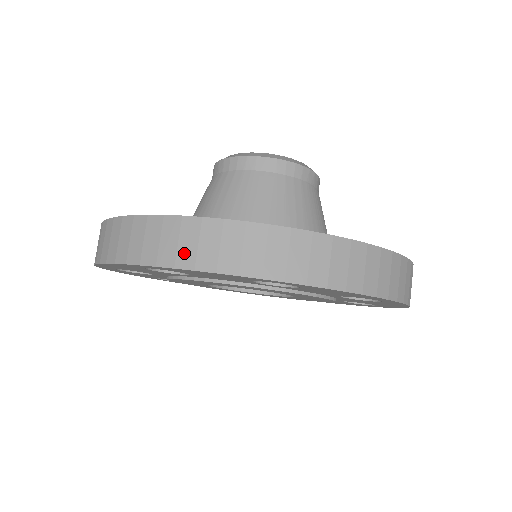
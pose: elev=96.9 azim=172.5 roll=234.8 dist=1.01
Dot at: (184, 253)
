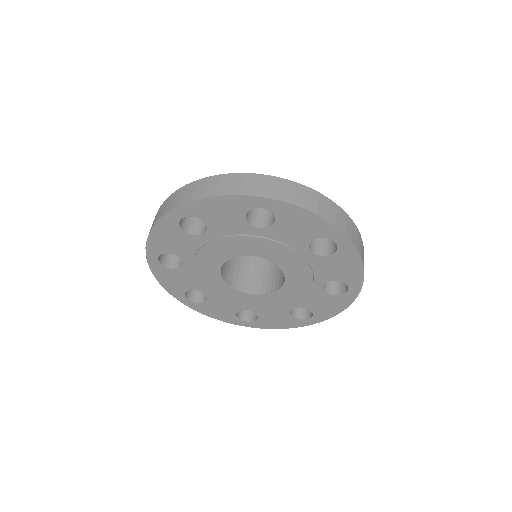
Dot at: occluded
